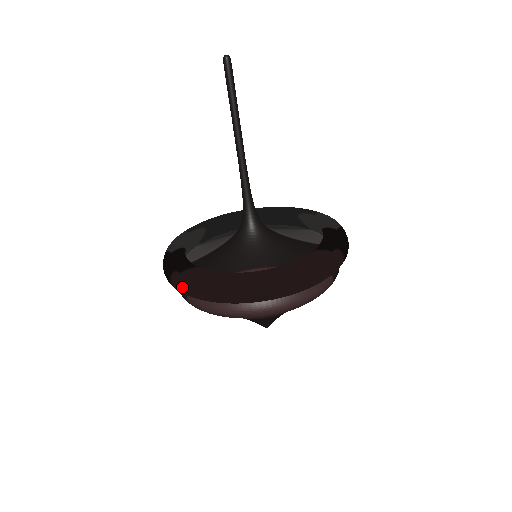
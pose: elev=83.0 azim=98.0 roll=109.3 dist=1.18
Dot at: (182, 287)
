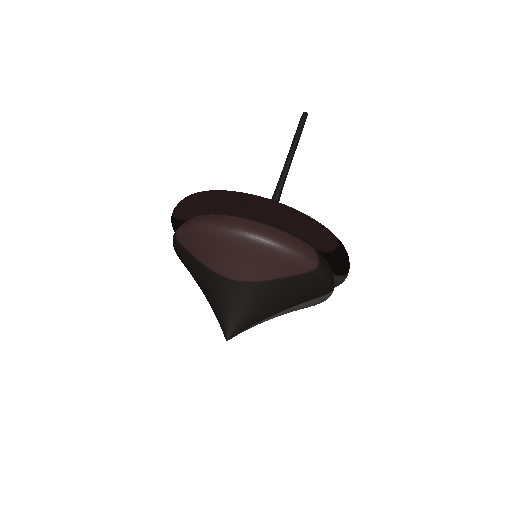
Dot at: (181, 201)
